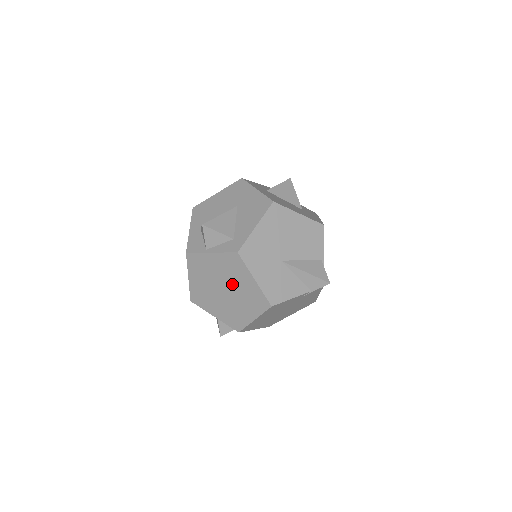
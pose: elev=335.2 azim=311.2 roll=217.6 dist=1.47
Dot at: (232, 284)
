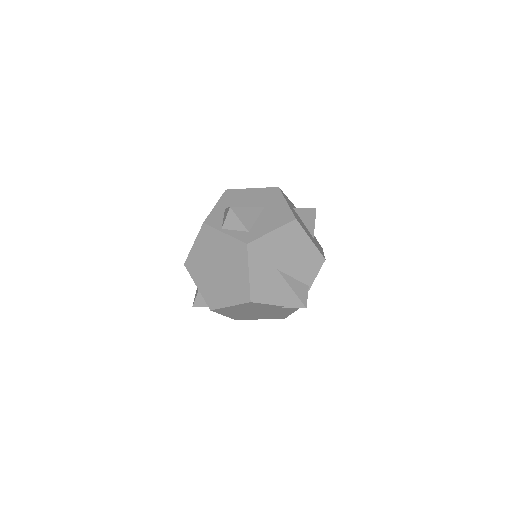
Dot at: (228, 267)
